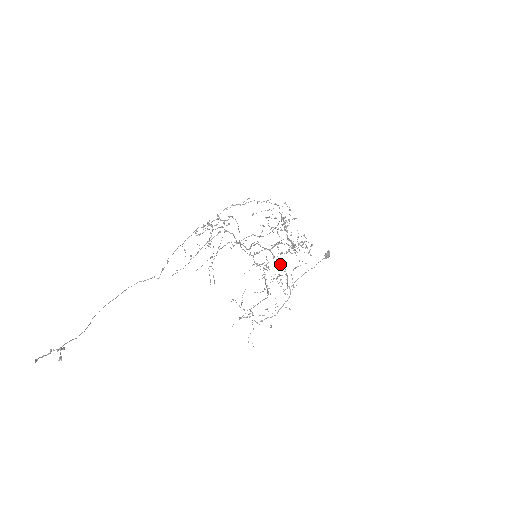
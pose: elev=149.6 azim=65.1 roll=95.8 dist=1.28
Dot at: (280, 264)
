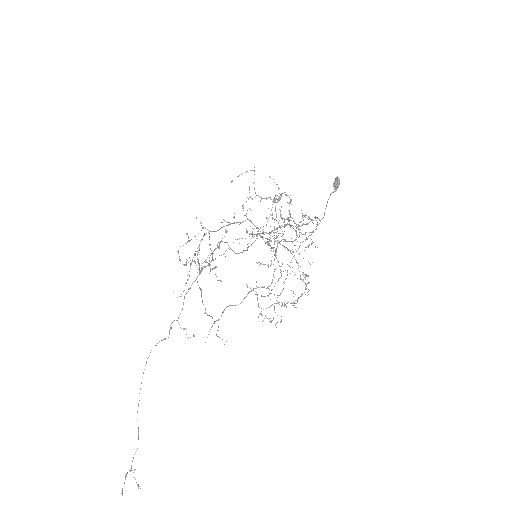
Dot at: (285, 247)
